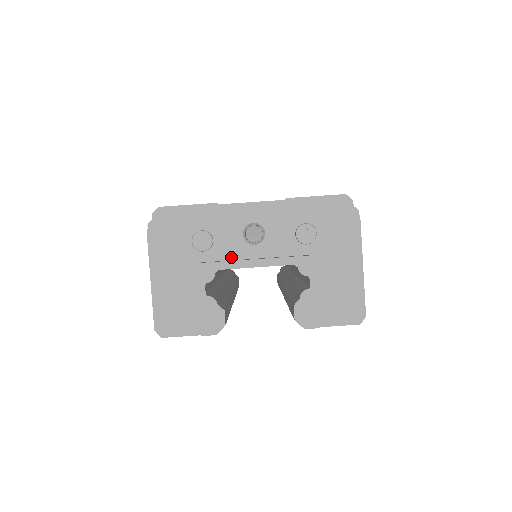
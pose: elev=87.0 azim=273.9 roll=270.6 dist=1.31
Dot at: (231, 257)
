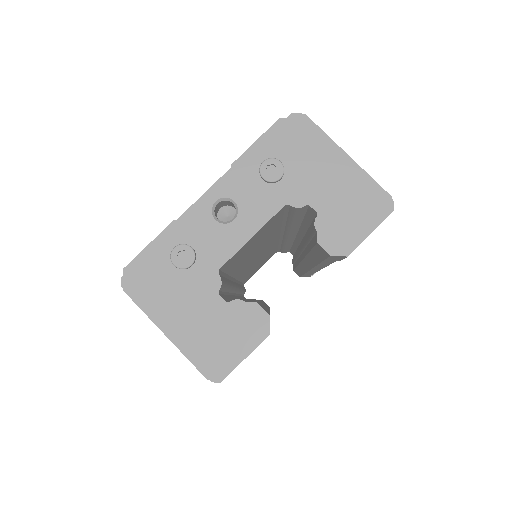
Dot at: (222, 249)
